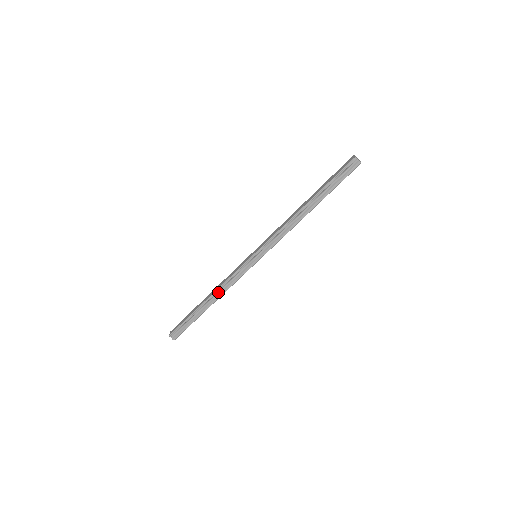
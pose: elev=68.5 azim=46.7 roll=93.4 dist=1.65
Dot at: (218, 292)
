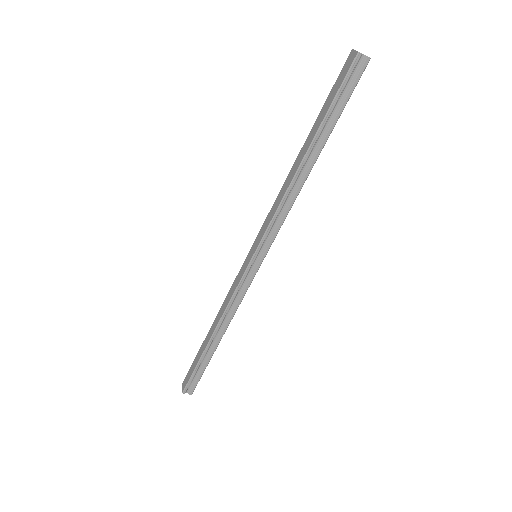
Dot at: (223, 321)
